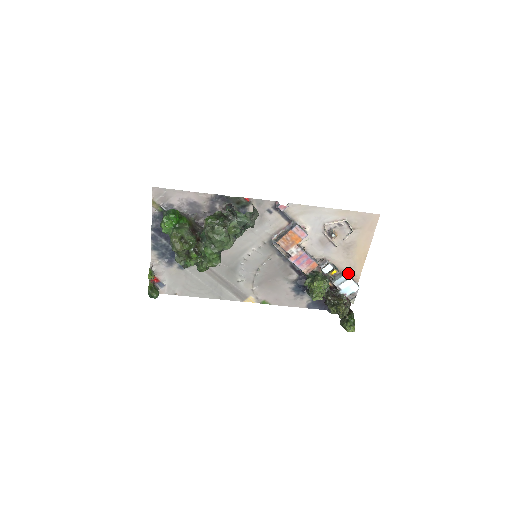
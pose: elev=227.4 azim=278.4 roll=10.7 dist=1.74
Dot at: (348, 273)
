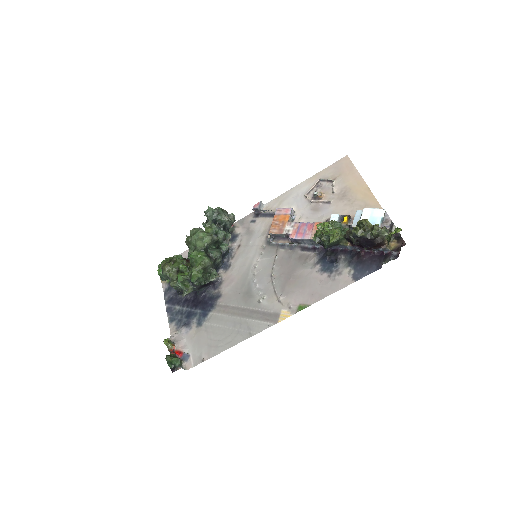
Dot at: occluded
